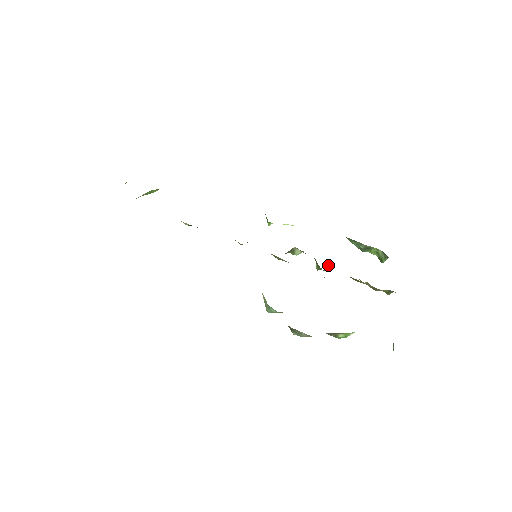
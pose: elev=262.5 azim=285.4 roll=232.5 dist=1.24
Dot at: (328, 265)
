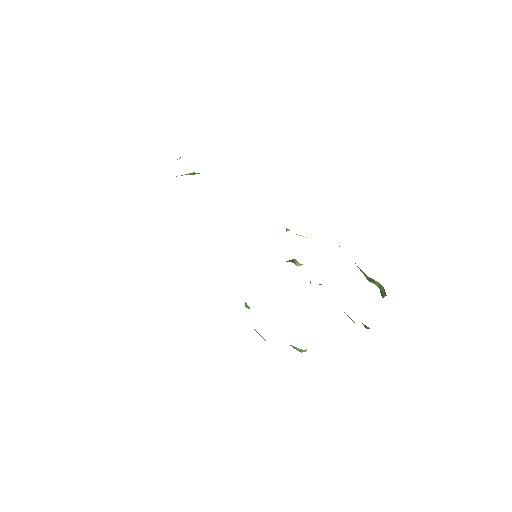
Dot at: (321, 284)
